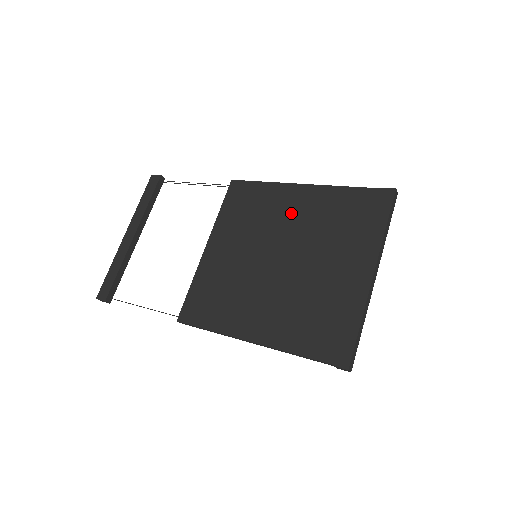
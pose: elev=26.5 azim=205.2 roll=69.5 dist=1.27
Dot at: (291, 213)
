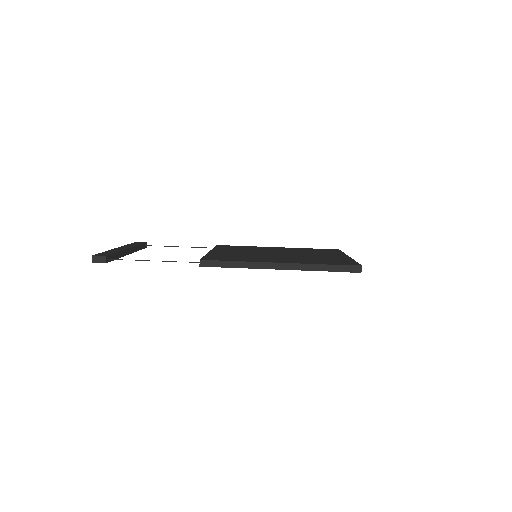
Dot at: (275, 249)
